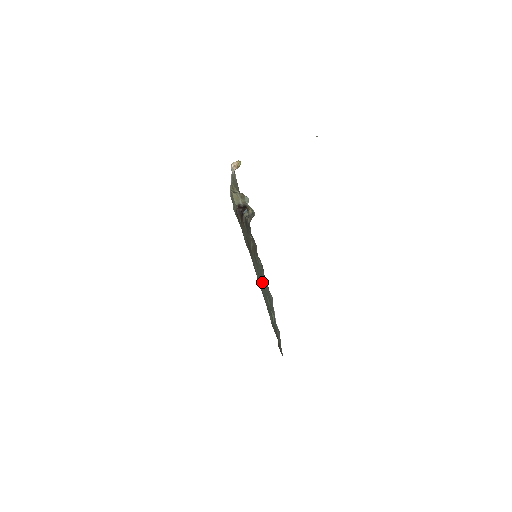
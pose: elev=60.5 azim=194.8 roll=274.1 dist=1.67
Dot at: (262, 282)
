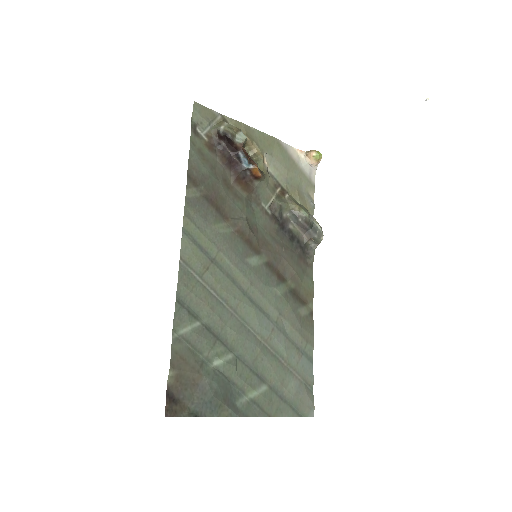
Dot at: (234, 288)
